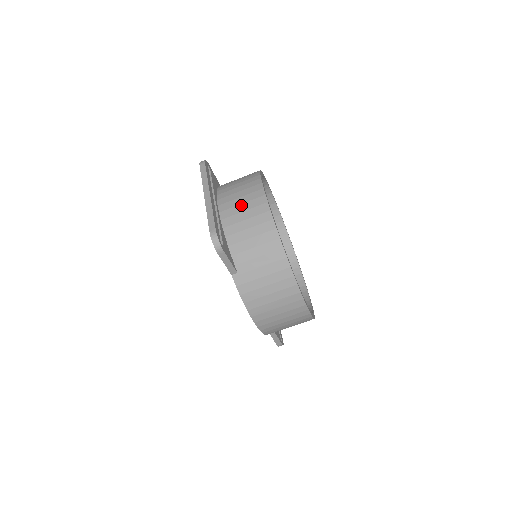
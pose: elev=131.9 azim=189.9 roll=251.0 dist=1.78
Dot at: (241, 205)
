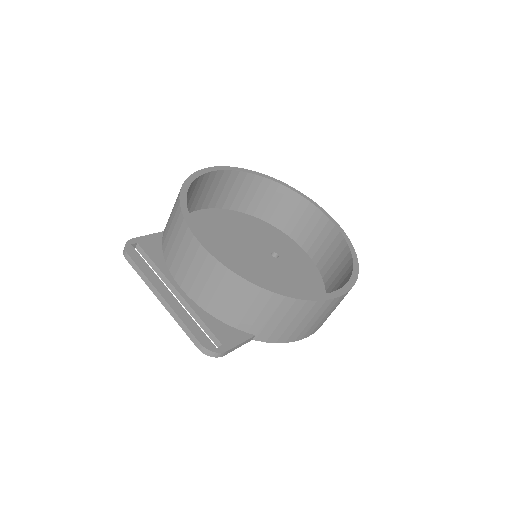
Dot at: (198, 277)
